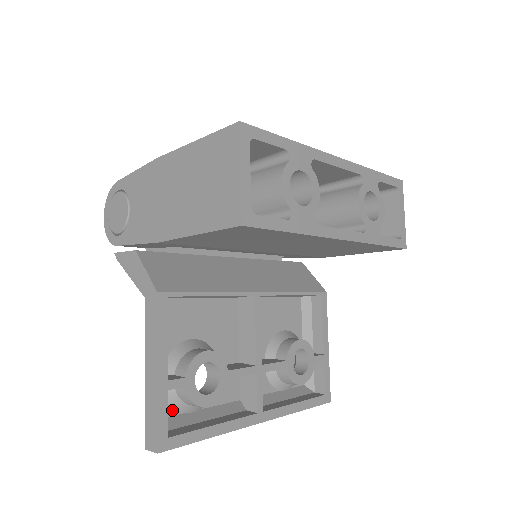
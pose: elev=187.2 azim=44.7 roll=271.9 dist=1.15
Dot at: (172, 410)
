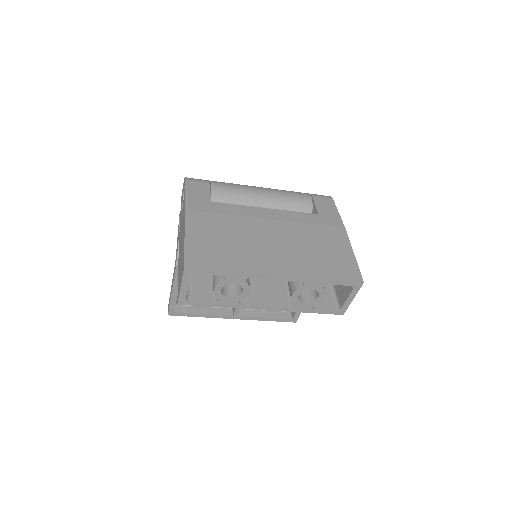
Dot at: occluded
